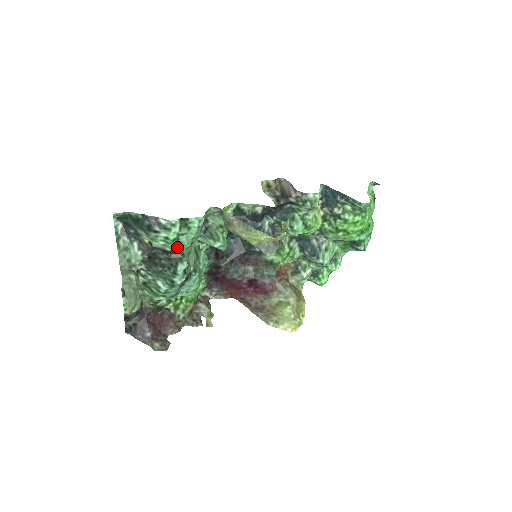
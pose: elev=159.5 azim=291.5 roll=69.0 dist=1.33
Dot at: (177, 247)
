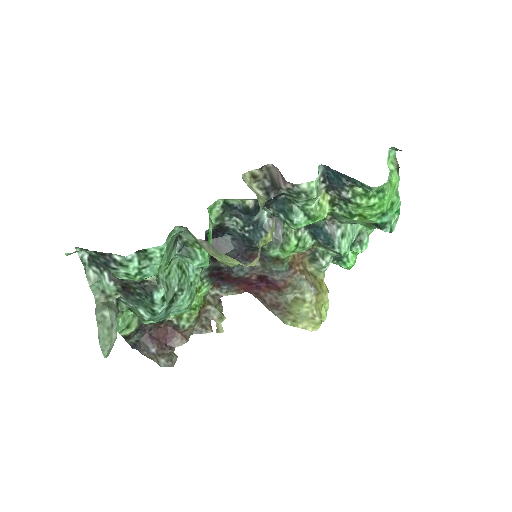
Dot at: (145, 278)
